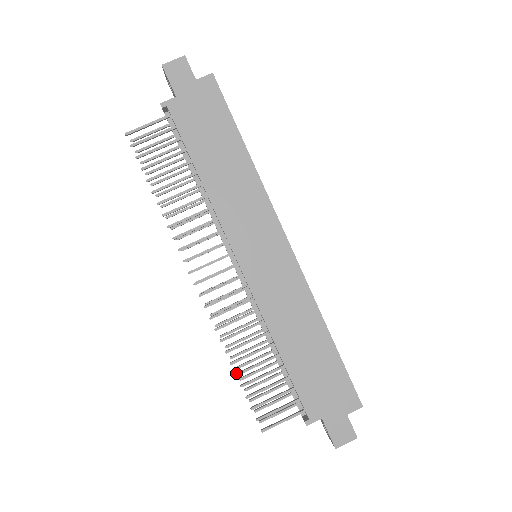
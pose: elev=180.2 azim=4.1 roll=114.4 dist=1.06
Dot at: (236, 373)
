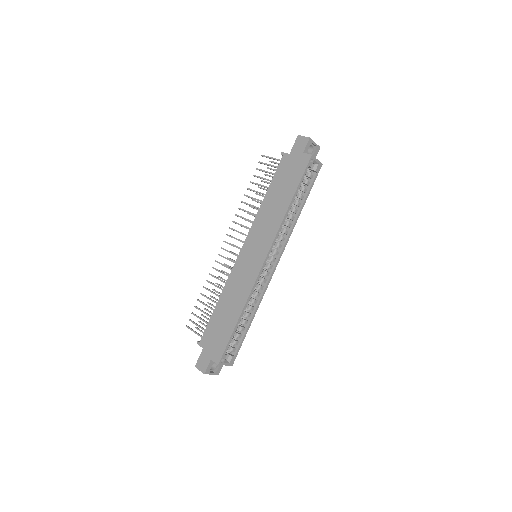
Dot at: (201, 293)
